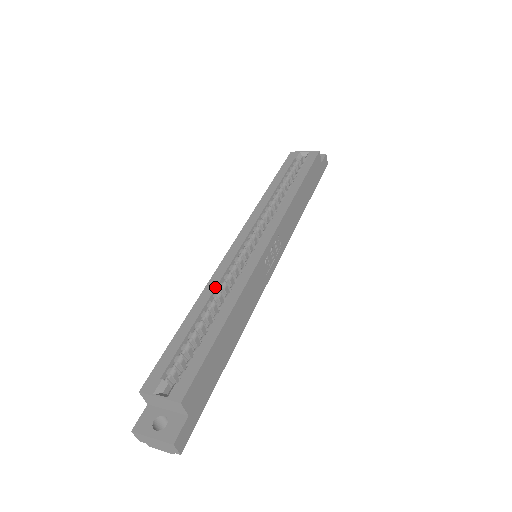
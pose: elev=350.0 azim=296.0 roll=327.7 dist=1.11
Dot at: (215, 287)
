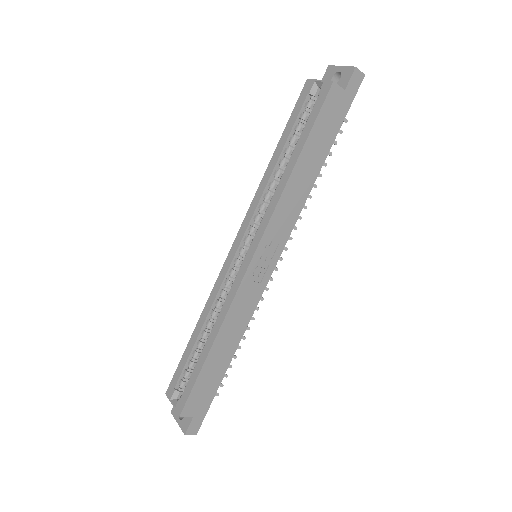
Dot at: (211, 306)
